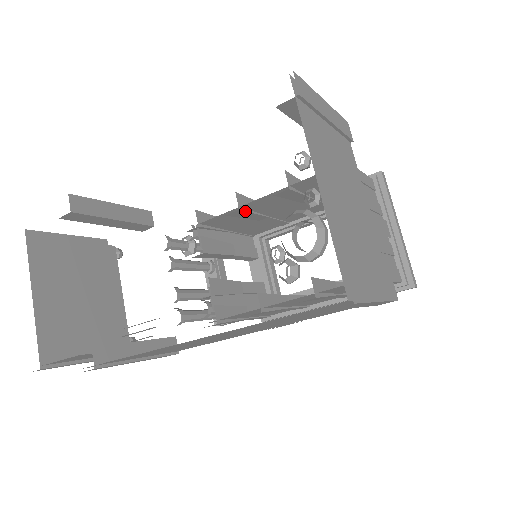
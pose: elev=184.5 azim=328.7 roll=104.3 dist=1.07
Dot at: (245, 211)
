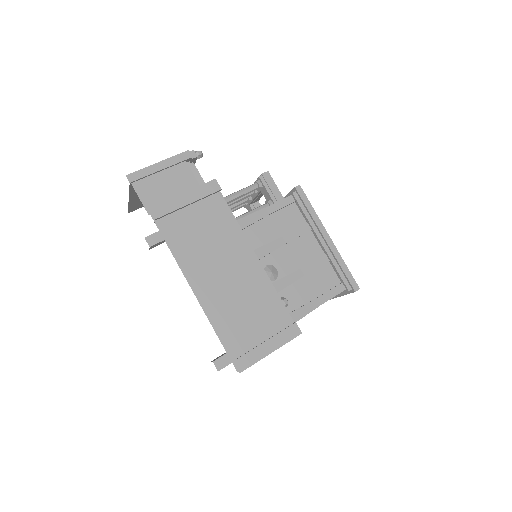
Dot at: occluded
